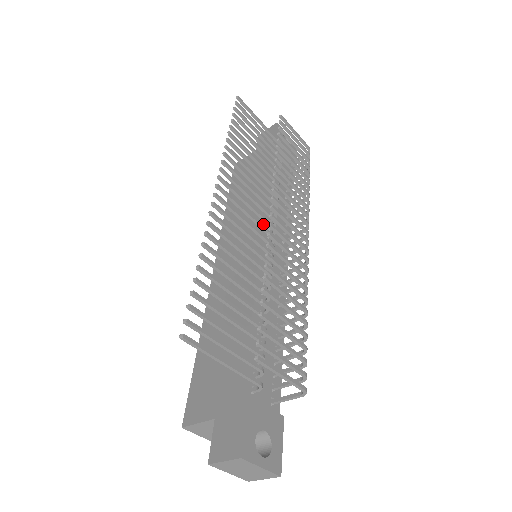
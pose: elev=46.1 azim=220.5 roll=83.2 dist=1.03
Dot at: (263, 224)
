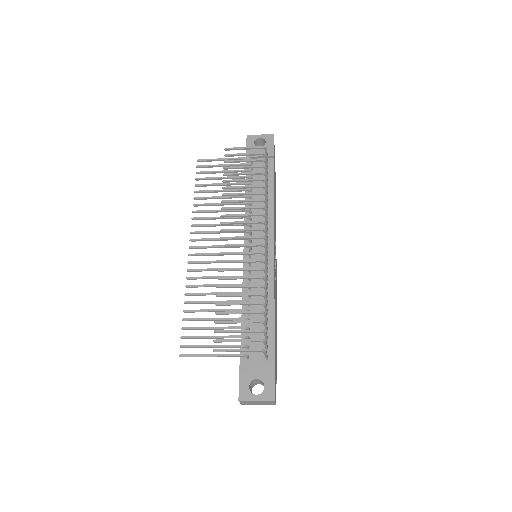
Dot at: occluded
